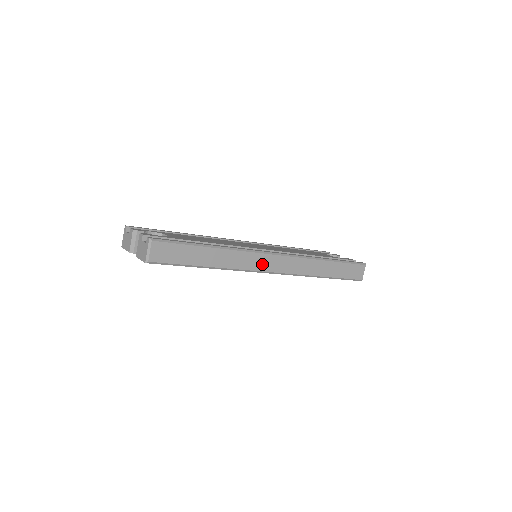
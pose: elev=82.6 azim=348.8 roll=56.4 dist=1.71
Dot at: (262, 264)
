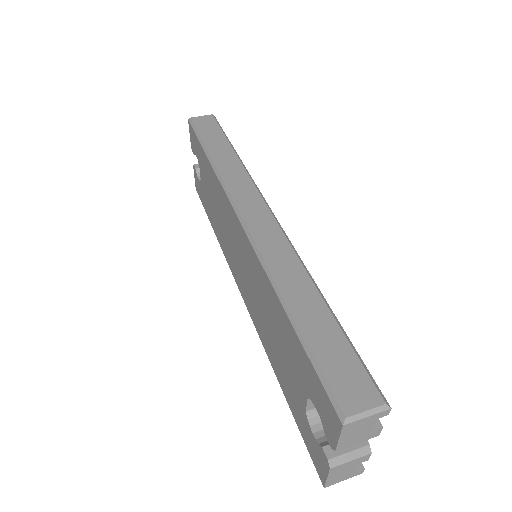
Dot at: (245, 199)
